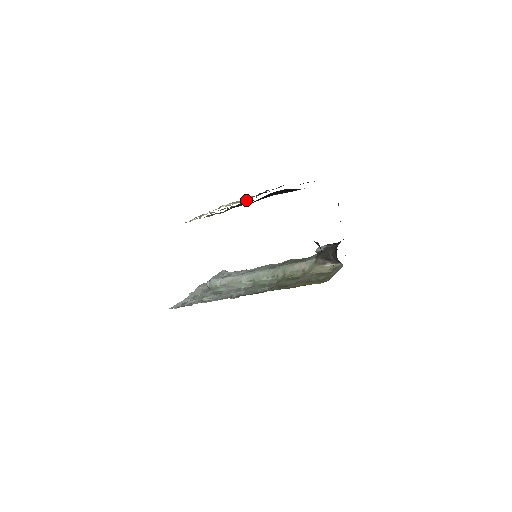
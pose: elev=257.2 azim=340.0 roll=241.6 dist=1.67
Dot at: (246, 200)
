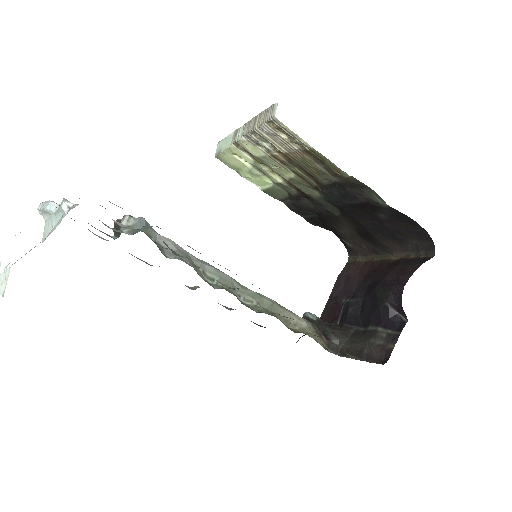
Dot at: (315, 189)
